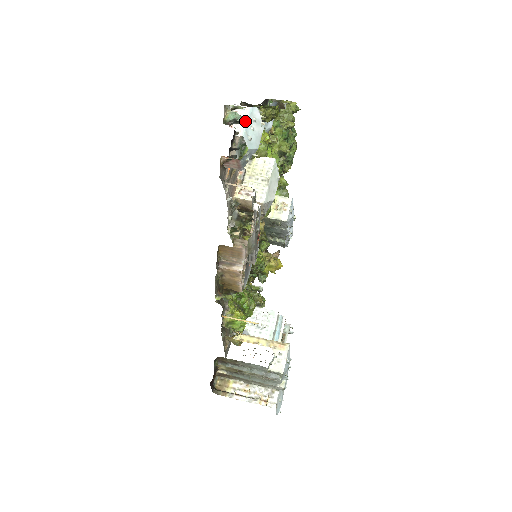
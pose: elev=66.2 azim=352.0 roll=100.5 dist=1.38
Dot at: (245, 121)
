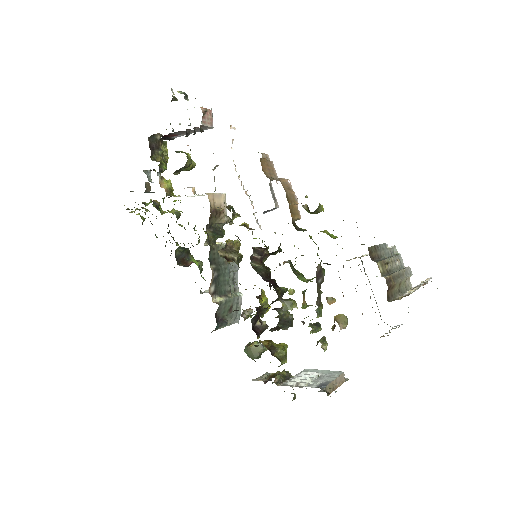
Dot at: occluded
